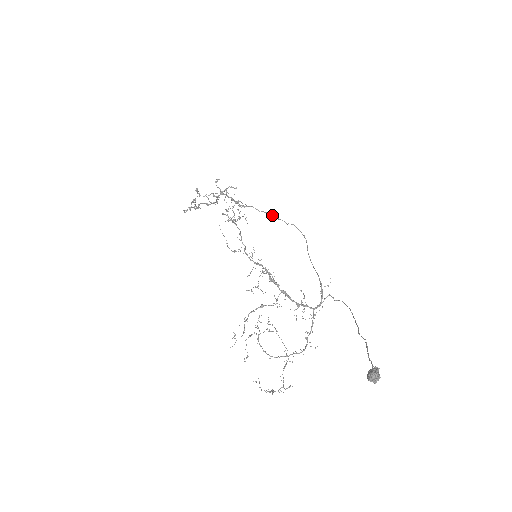
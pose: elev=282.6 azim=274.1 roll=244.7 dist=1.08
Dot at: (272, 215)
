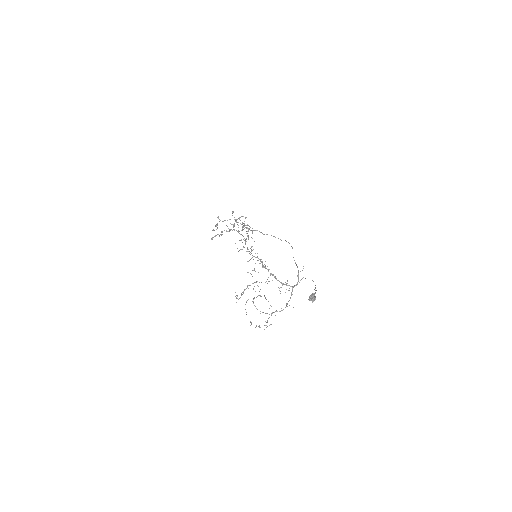
Dot at: occluded
